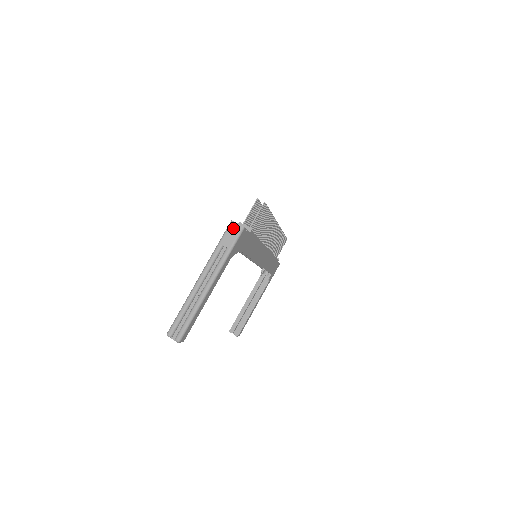
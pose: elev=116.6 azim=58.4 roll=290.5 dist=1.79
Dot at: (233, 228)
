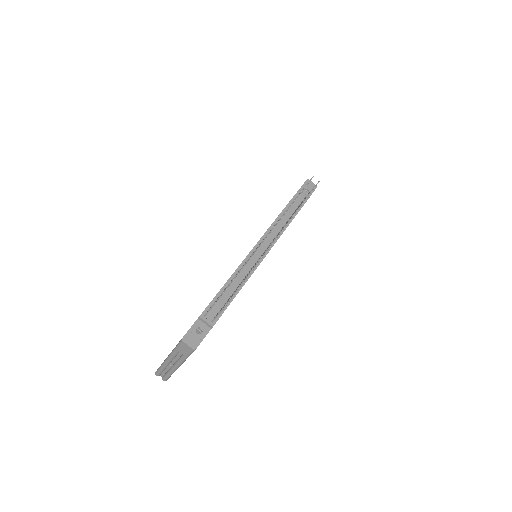
Dot at: (185, 346)
